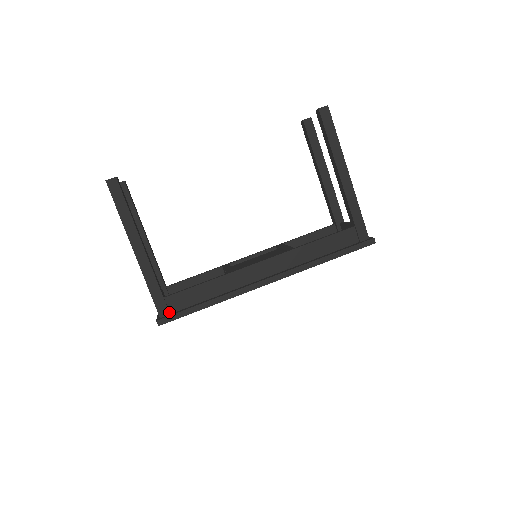
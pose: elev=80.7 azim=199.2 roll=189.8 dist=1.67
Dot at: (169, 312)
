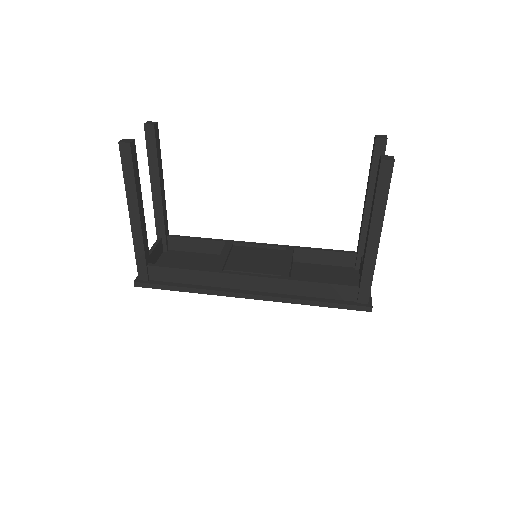
Dot at: (148, 279)
